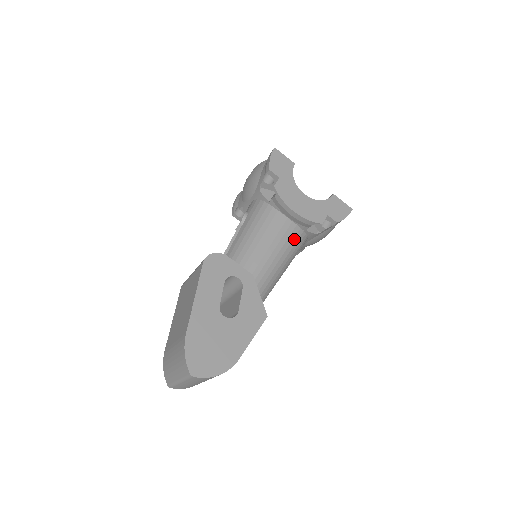
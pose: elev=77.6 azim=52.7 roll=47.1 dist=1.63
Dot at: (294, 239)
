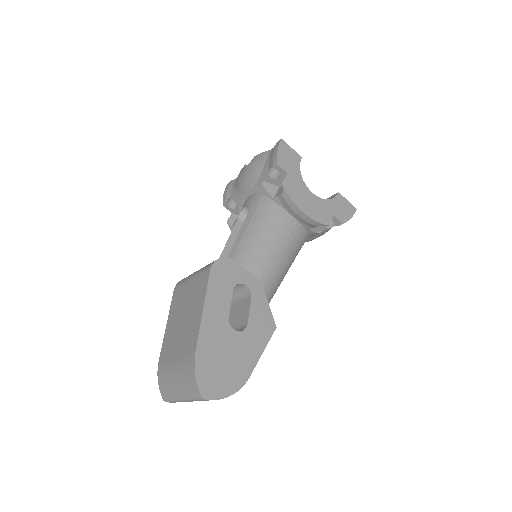
Dot at: (298, 240)
